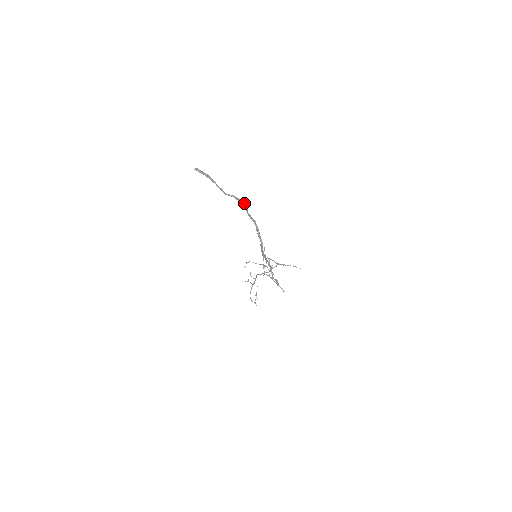
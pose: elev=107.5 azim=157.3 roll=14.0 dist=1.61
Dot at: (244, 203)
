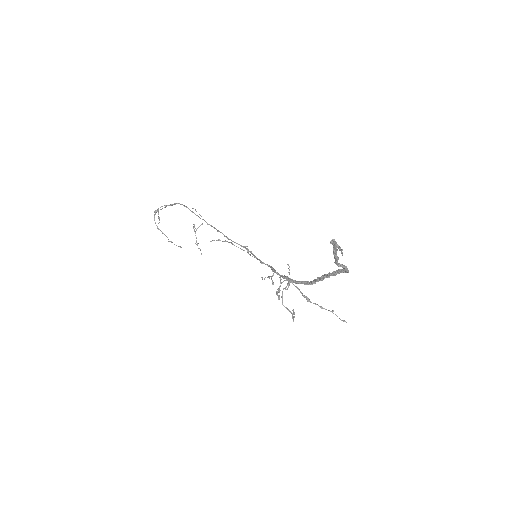
Dot at: occluded
